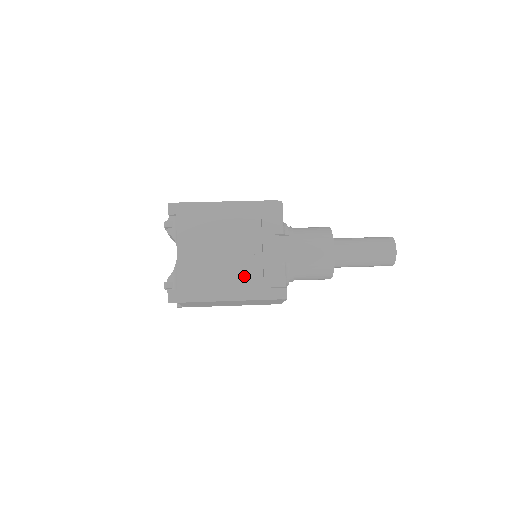
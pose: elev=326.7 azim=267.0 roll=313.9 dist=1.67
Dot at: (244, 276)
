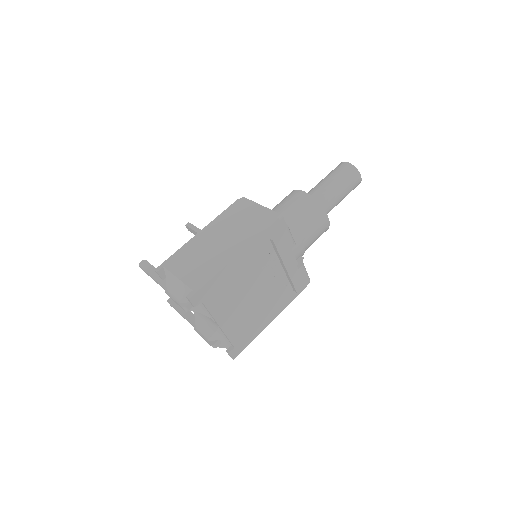
Dot at: (277, 296)
